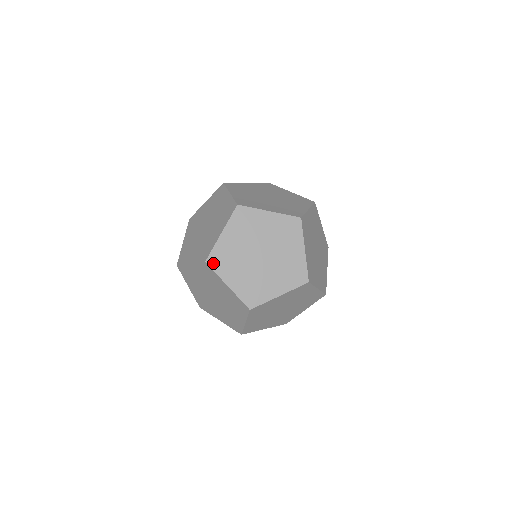
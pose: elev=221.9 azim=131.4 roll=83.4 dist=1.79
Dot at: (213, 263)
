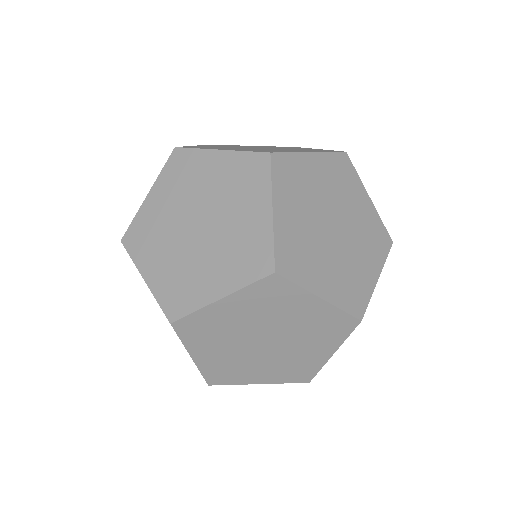
Dot at: (130, 242)
